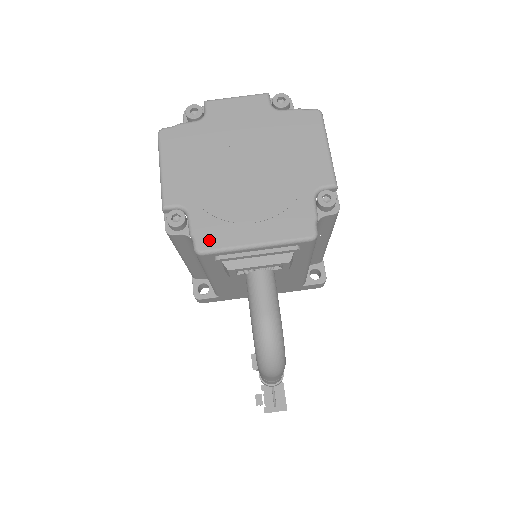
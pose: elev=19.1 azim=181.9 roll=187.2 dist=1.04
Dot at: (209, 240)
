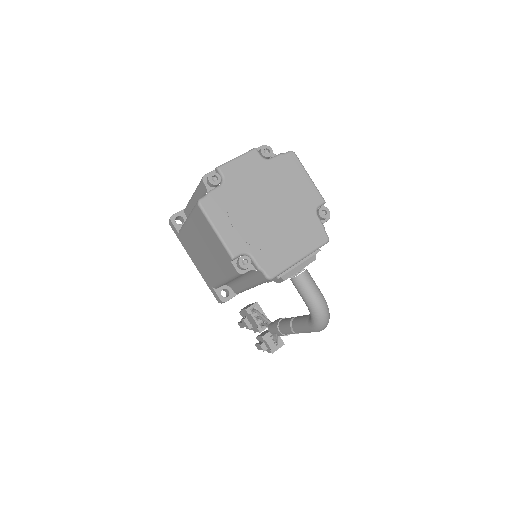
Dot at: (273, 268)
